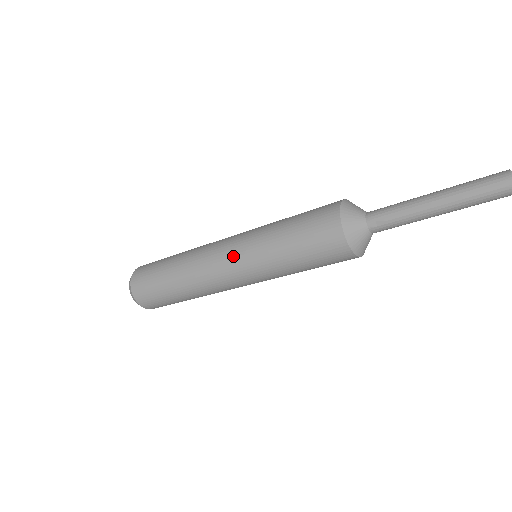
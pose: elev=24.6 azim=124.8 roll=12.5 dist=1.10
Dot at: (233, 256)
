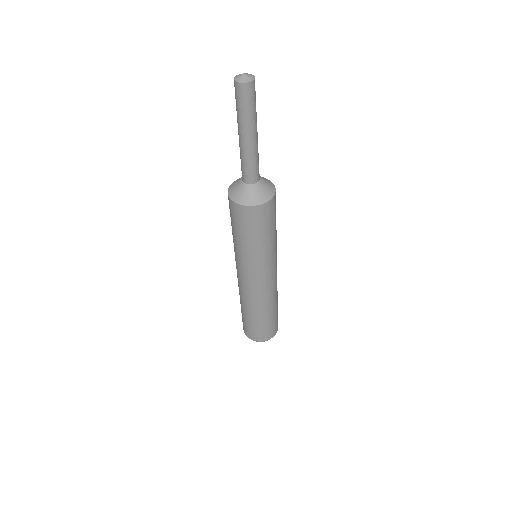
Dot at: occluded
